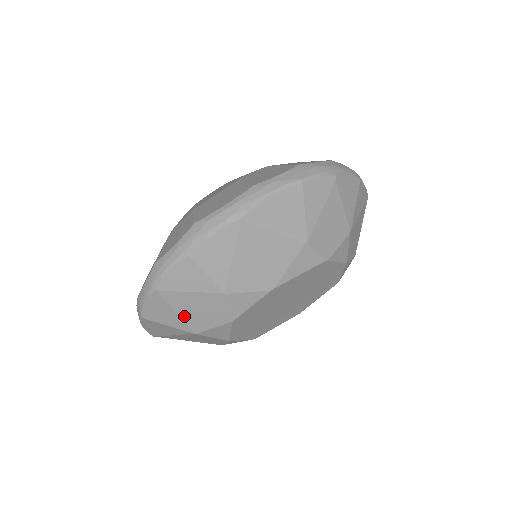
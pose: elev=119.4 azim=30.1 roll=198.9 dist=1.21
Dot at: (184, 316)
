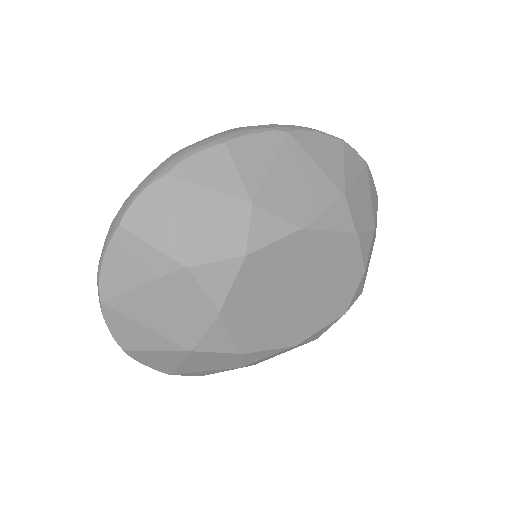
Dot at: (185, 229)
